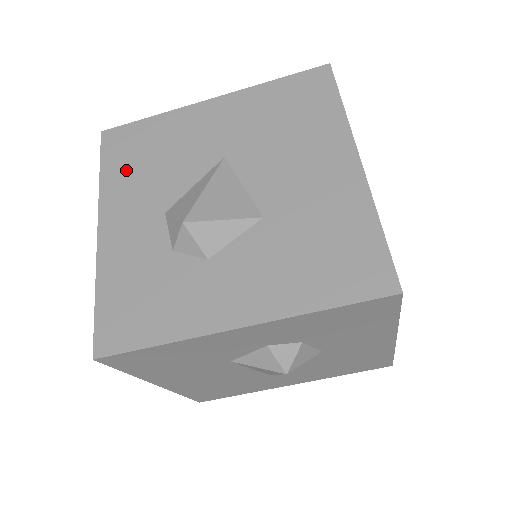
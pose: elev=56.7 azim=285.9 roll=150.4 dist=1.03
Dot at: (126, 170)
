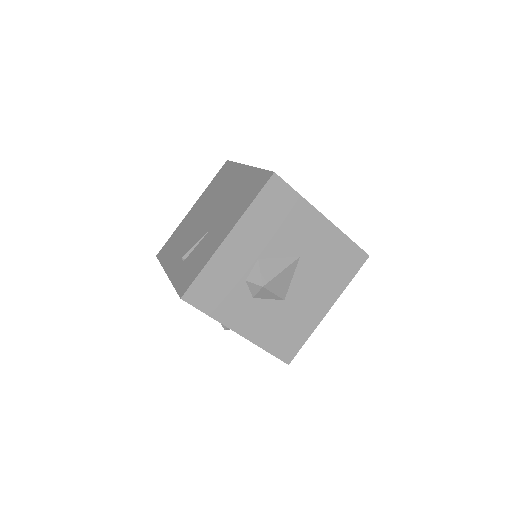
Dot at: (264, 215)
